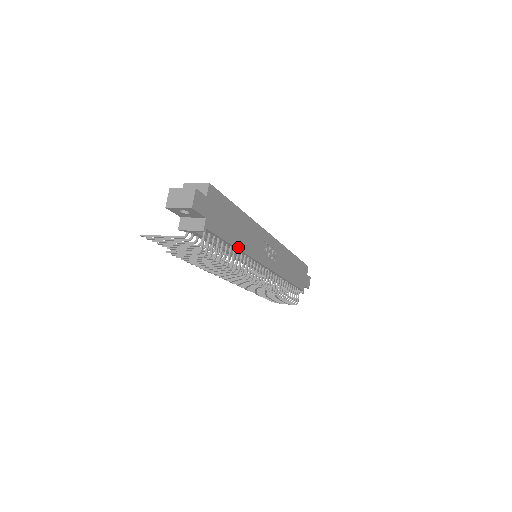
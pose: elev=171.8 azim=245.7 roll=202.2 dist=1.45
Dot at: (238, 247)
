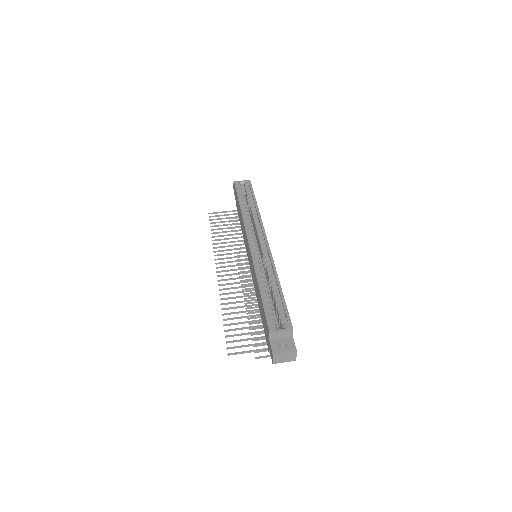
Dot at: occluded
